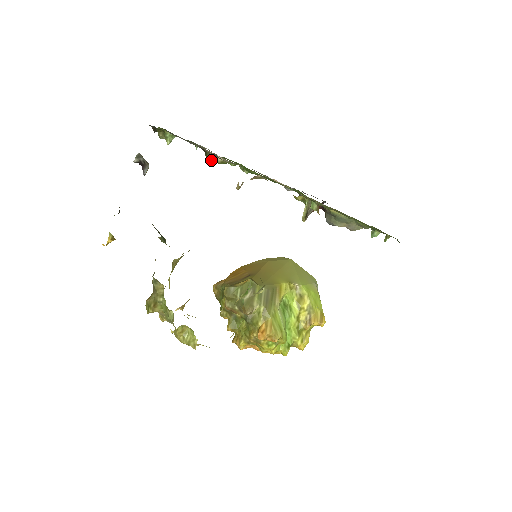
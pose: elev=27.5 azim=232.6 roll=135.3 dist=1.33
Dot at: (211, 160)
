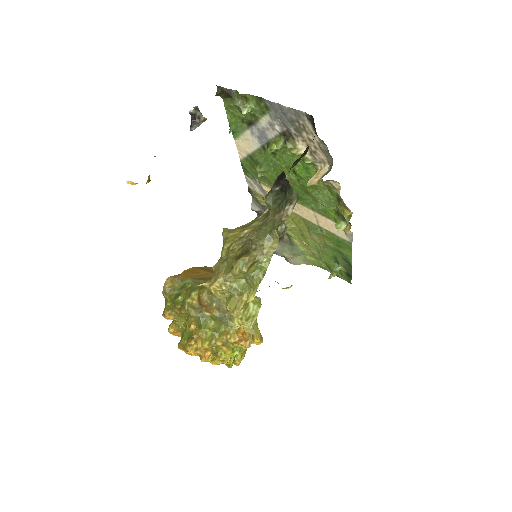
Dot at: (289, 149)
